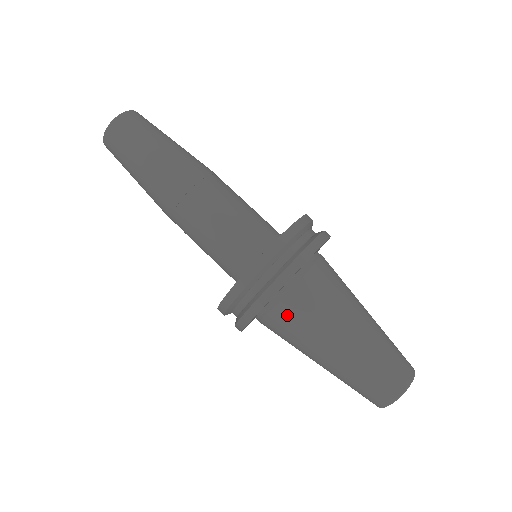
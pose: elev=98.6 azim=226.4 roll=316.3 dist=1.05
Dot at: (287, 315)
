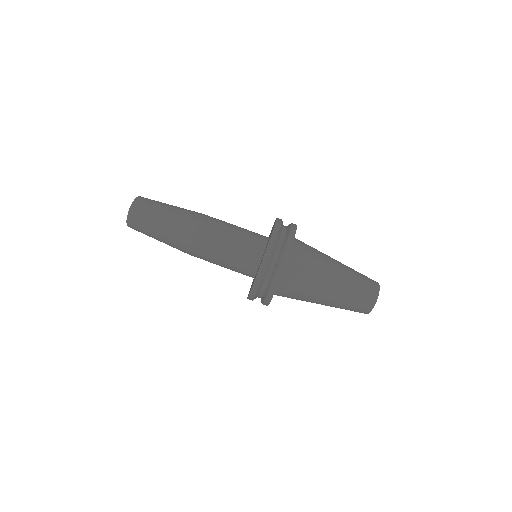
Dot at: (287, 295)
